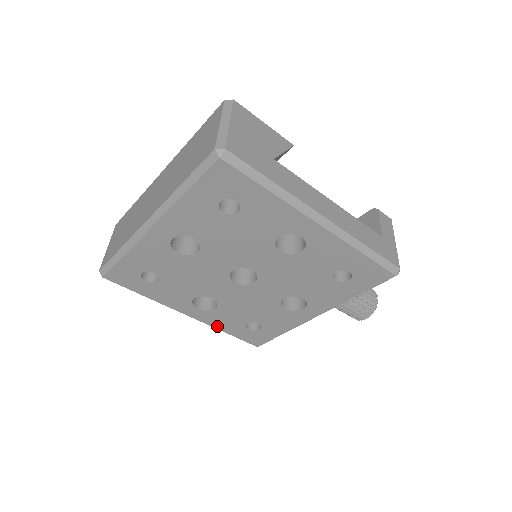
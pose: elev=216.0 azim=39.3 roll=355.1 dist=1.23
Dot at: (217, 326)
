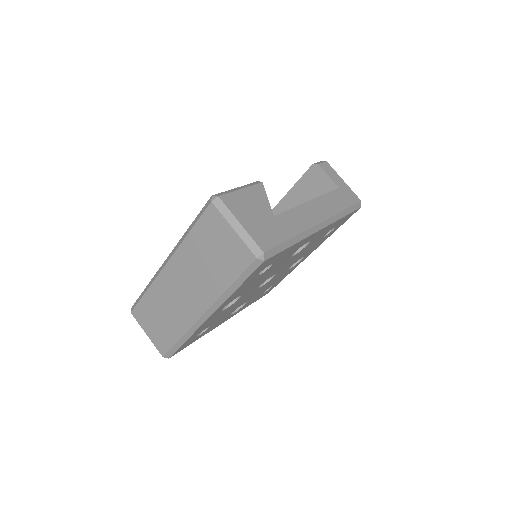
Dot at: (244, 308)
